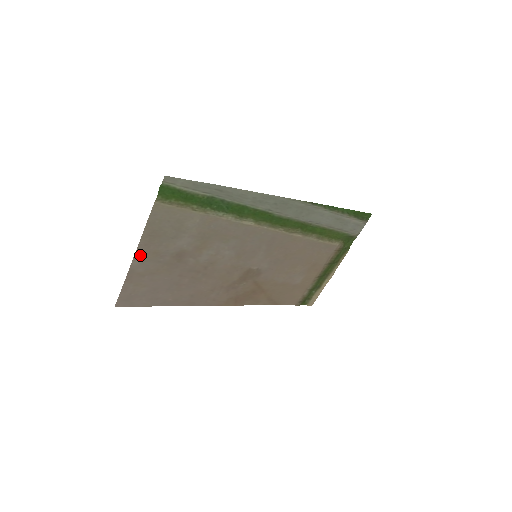
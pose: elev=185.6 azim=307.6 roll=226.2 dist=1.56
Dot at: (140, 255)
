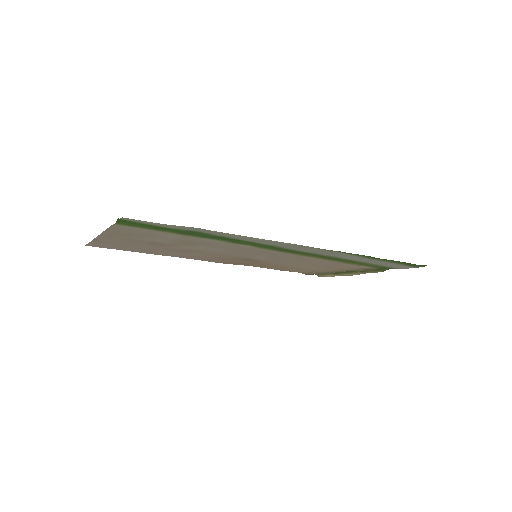
Dot at: (105, 236)
